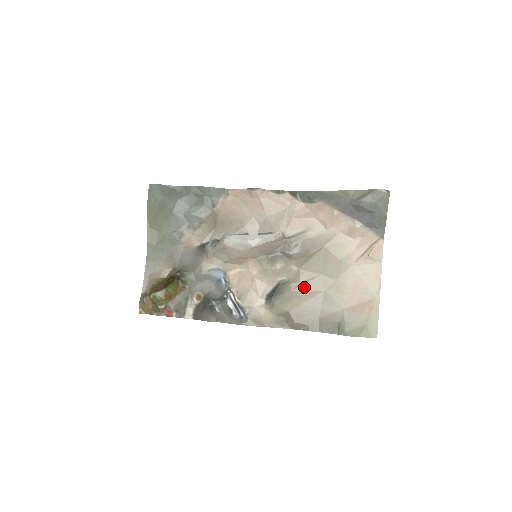
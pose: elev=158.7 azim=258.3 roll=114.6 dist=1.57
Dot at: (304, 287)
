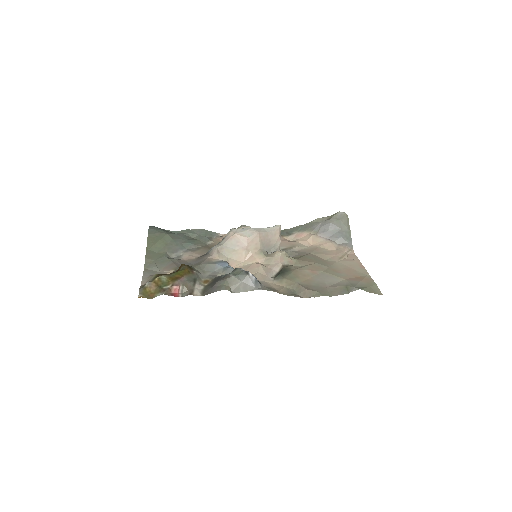
Dot at: (305, 268)
